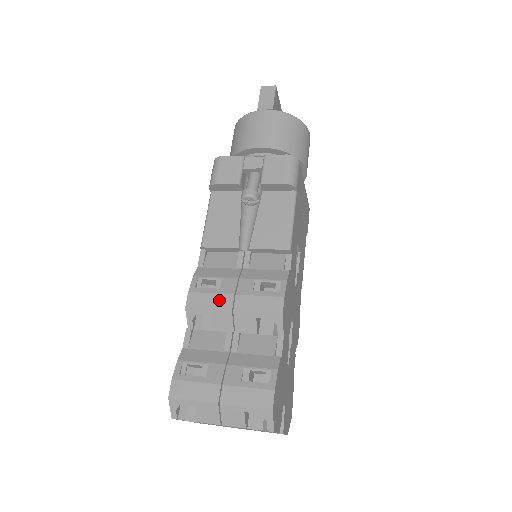
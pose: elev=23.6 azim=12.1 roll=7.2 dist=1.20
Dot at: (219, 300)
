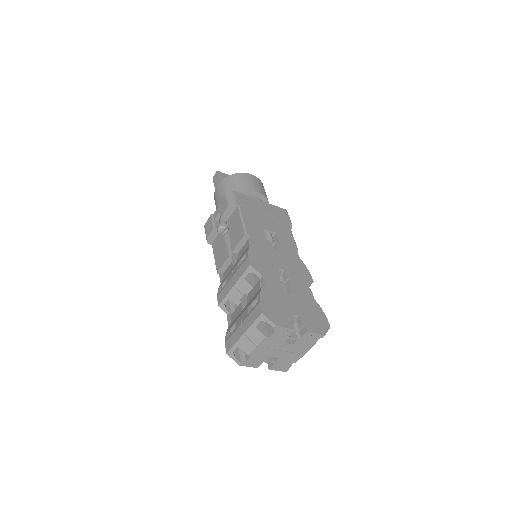
Dot at: (227, 287)
